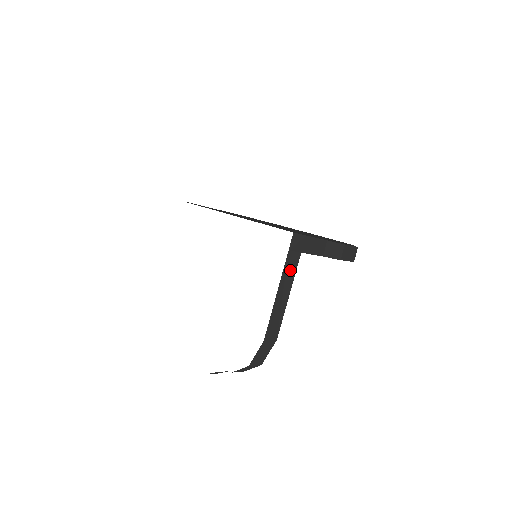
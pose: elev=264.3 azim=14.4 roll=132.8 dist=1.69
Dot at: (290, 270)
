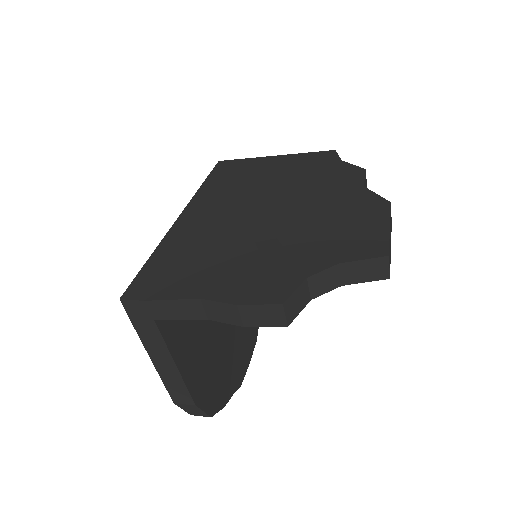
Dot at: (153, 339)
